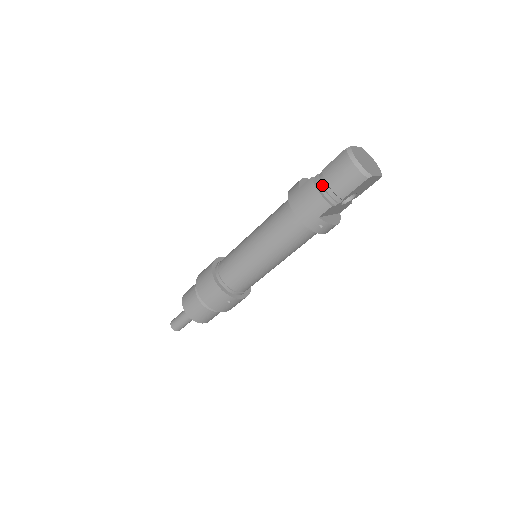
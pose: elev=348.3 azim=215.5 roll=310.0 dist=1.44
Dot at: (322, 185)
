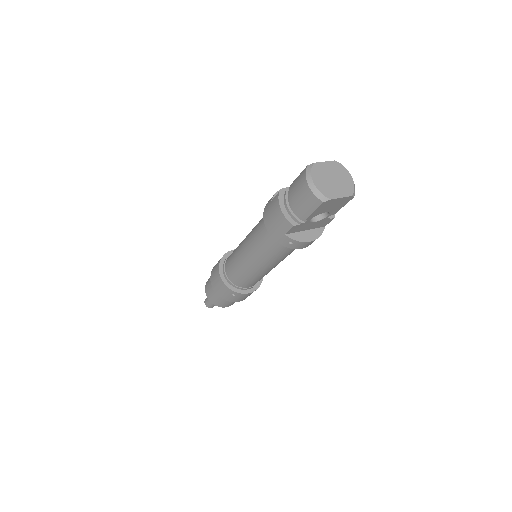
Dot at: (288, 202)
